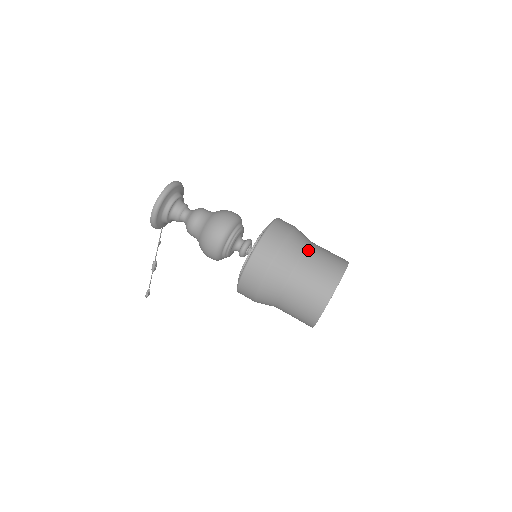
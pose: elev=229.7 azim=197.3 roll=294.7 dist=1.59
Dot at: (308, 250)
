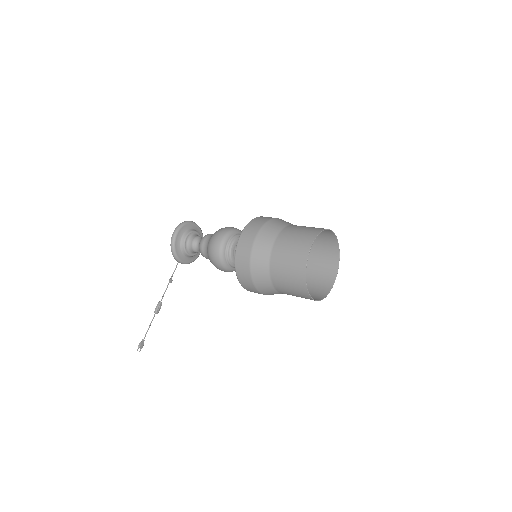
Dot at: occluded
